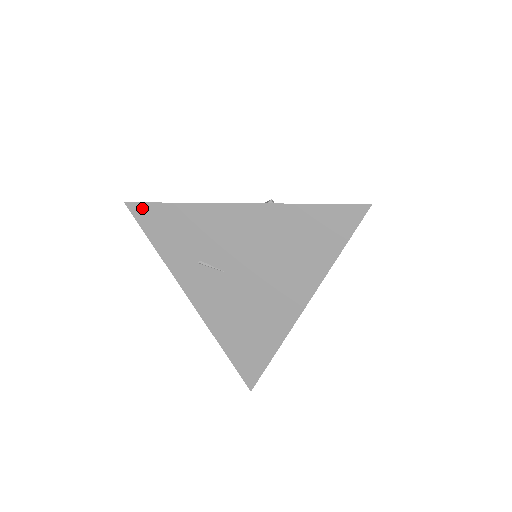
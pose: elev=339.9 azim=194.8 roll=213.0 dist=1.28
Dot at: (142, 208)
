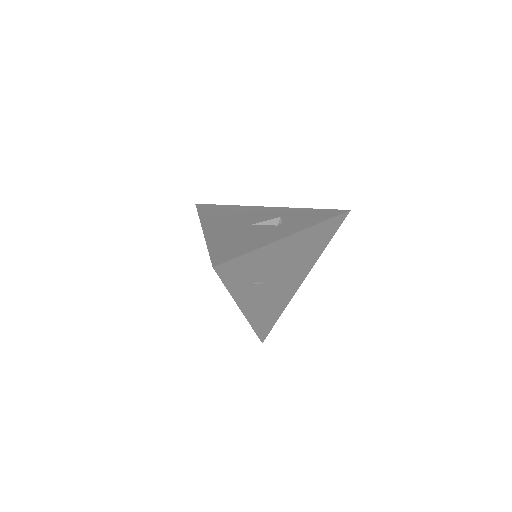
Dot at: (226, 265)
